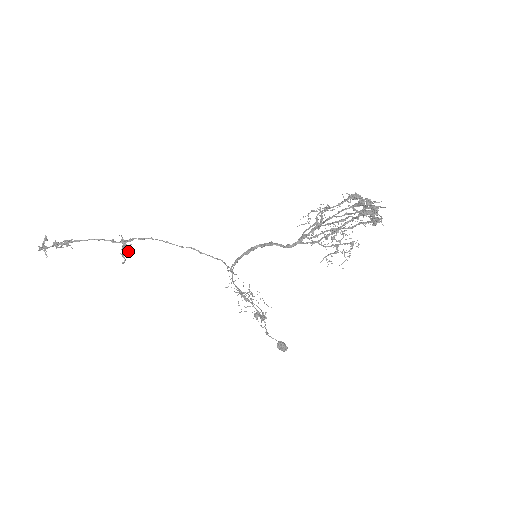
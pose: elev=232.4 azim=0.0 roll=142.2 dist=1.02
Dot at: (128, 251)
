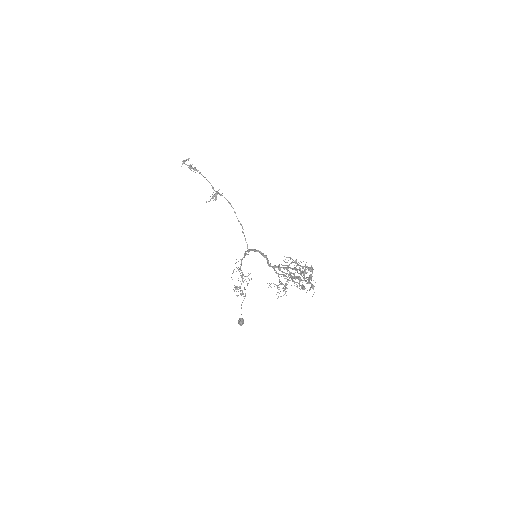
Dot at: (212, 198)
